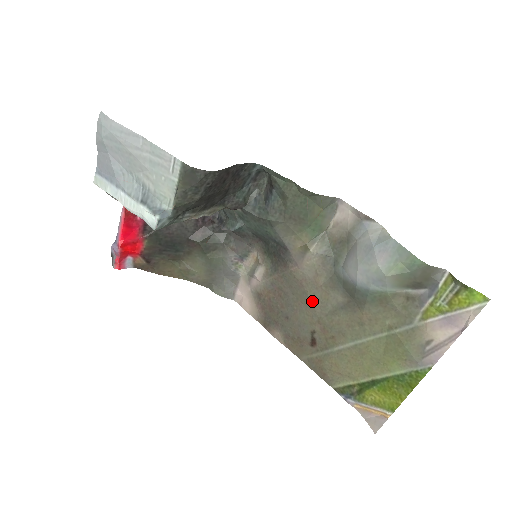
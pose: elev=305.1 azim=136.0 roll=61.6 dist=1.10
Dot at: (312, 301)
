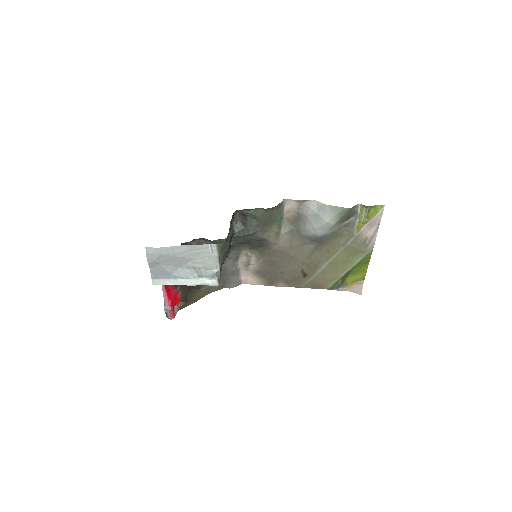
Dot at: (294, 256)
